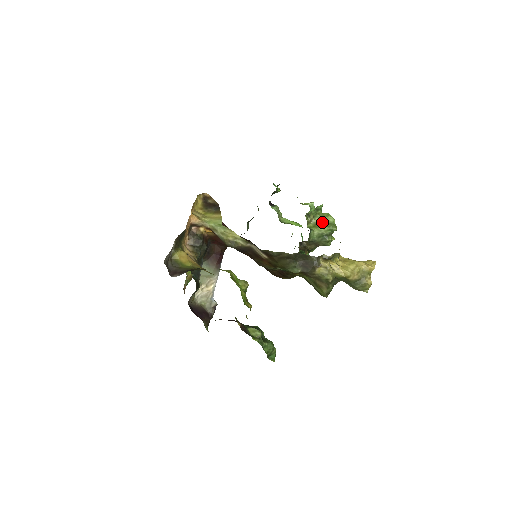
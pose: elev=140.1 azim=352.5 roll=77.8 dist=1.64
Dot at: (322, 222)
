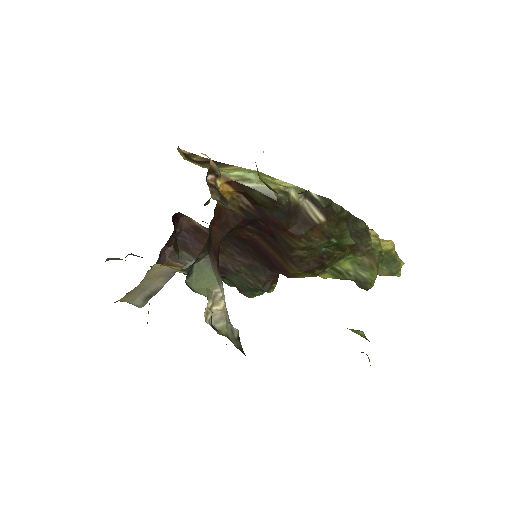
Dot at: occluded
